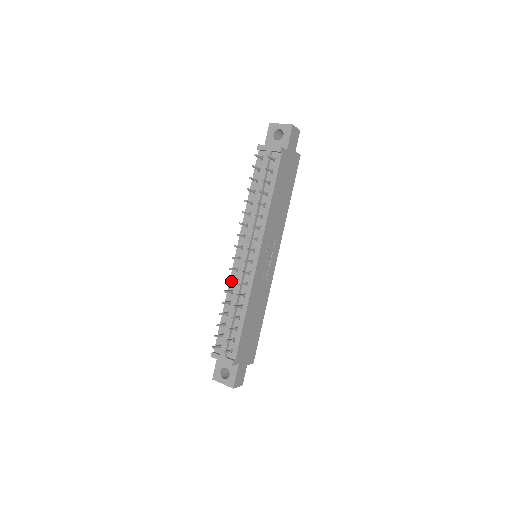
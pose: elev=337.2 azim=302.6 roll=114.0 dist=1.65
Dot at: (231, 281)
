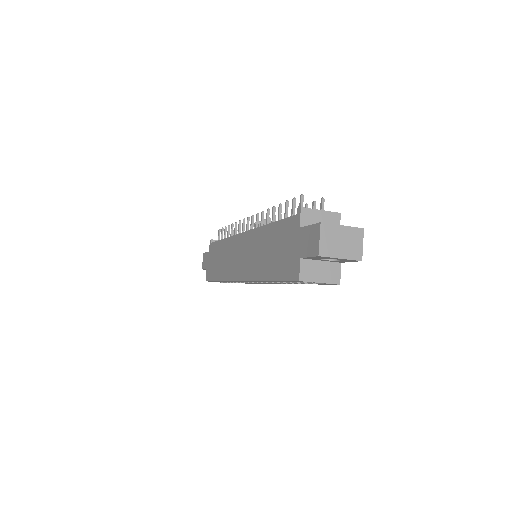
Dot at: (263, 220)
